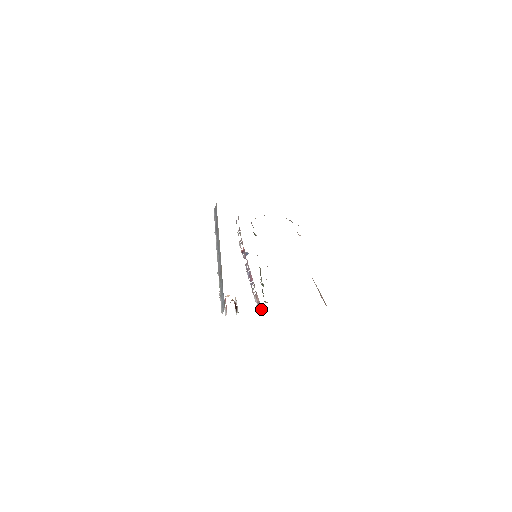
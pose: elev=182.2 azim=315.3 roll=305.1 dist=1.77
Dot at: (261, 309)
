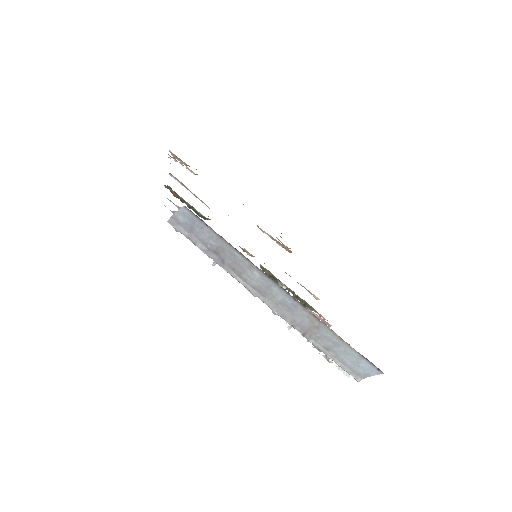
Dot at: (330, 325)
